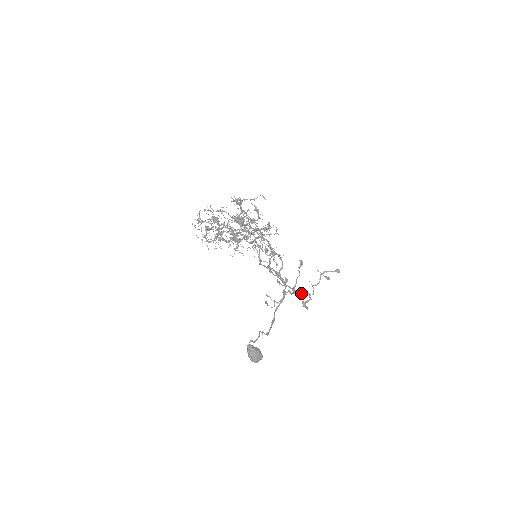
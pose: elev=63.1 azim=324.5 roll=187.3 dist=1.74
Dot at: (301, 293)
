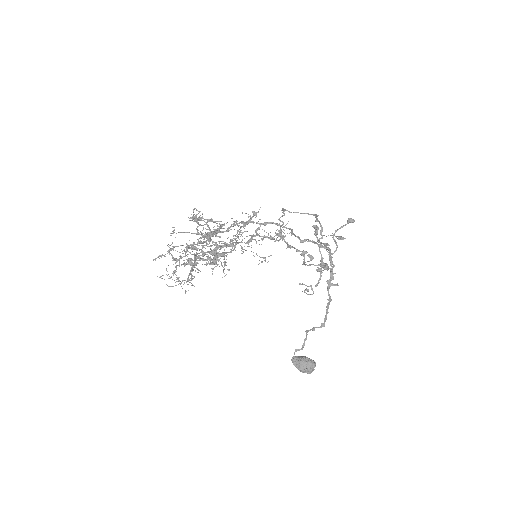
Dot at: (326, 268)
